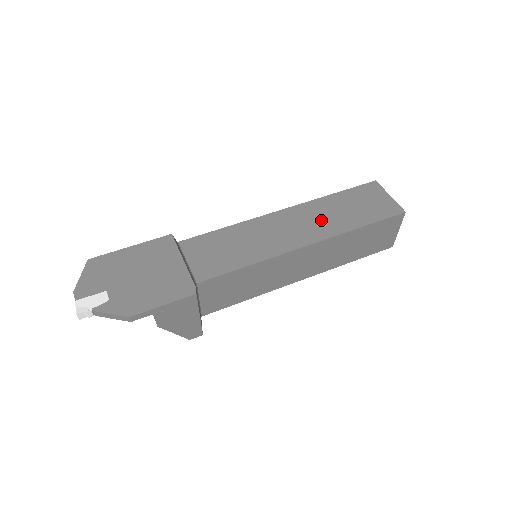
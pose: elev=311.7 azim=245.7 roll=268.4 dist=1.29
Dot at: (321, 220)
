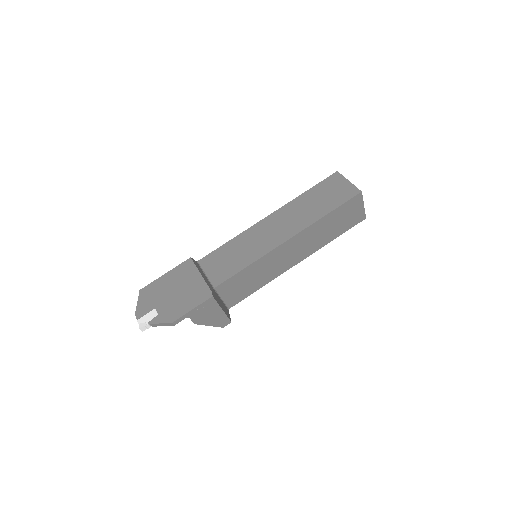
Dot at: (297, 217)
